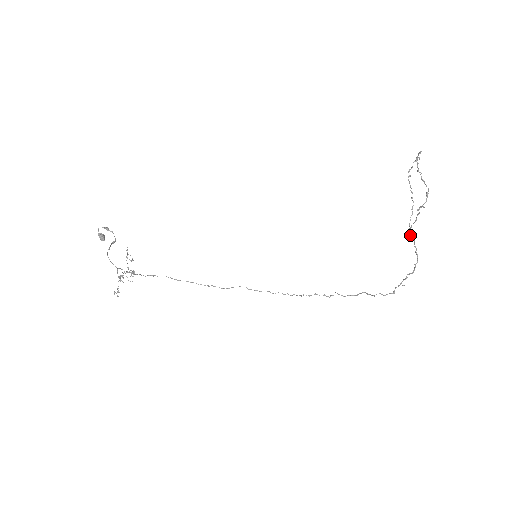
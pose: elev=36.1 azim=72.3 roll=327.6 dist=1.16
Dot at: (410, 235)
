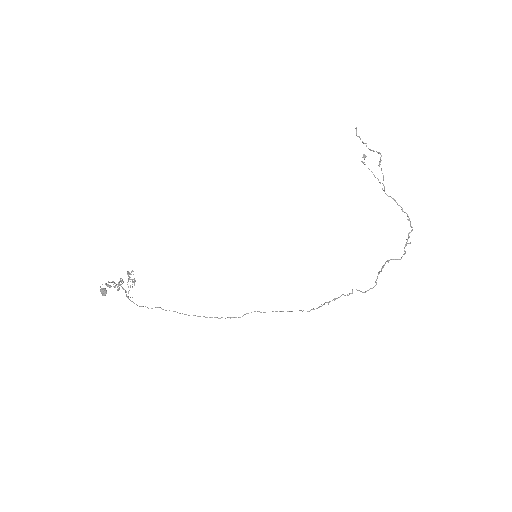
Dot at: (388, 196)
